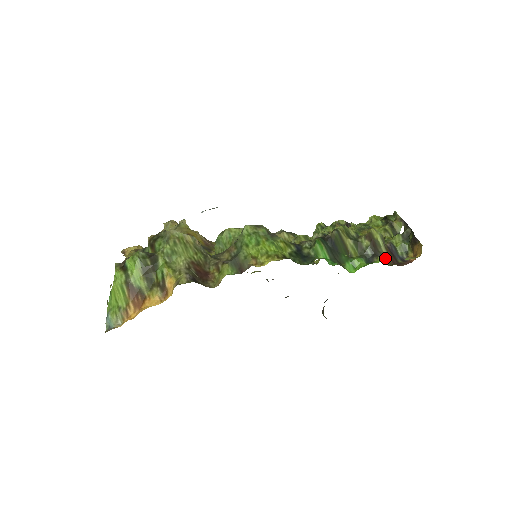
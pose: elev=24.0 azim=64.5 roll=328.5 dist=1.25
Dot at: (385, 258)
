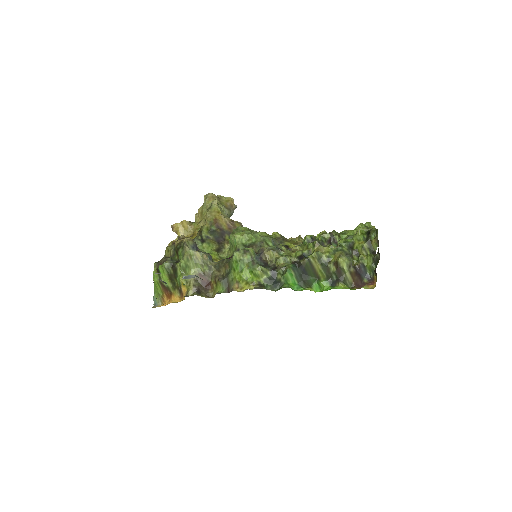
Dot at: (348, 281)
